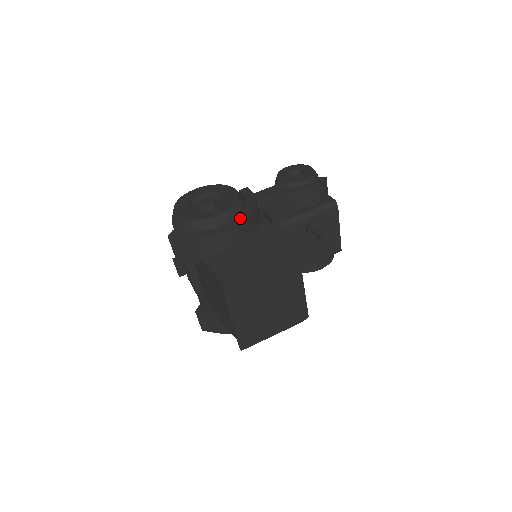
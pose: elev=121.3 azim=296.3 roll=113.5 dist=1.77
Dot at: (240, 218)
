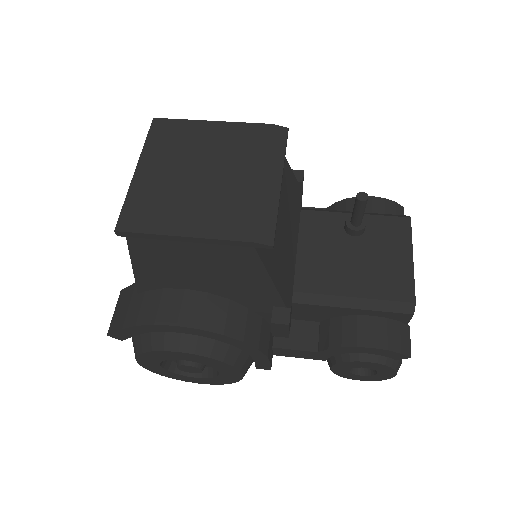
Dot at: occluded
